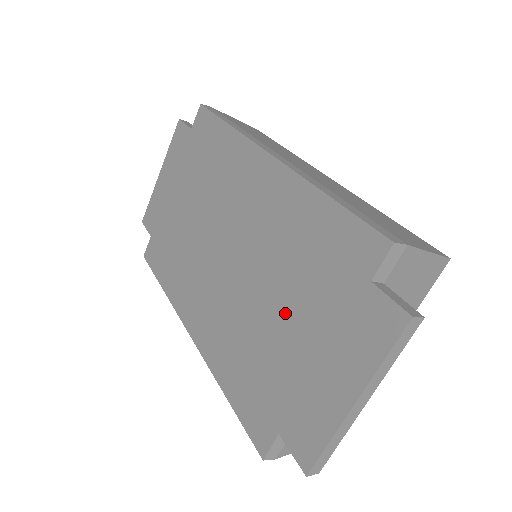
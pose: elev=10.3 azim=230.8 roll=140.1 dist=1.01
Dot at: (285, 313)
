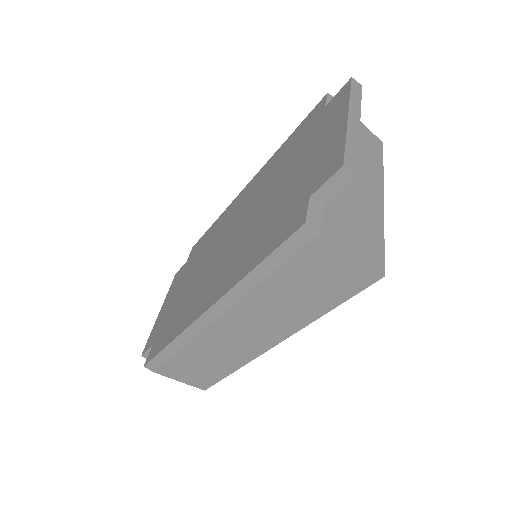
Dot at: (284, 180)
